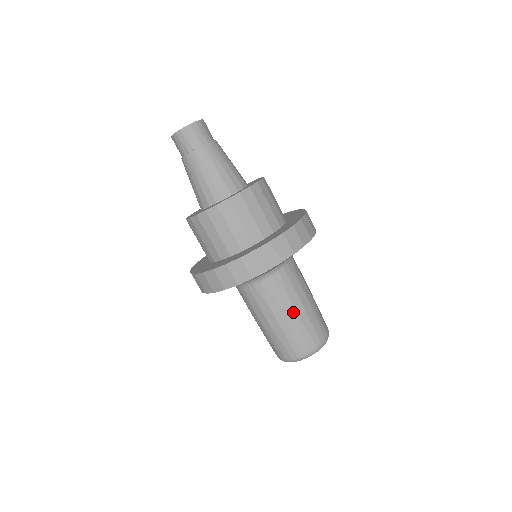
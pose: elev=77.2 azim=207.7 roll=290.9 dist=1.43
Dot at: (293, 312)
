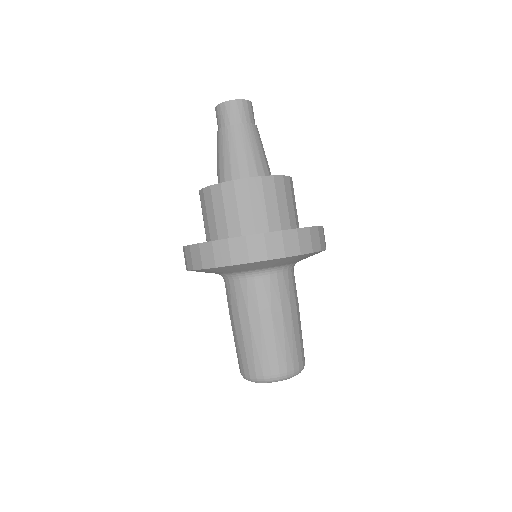
Dot at: (290, 320)
